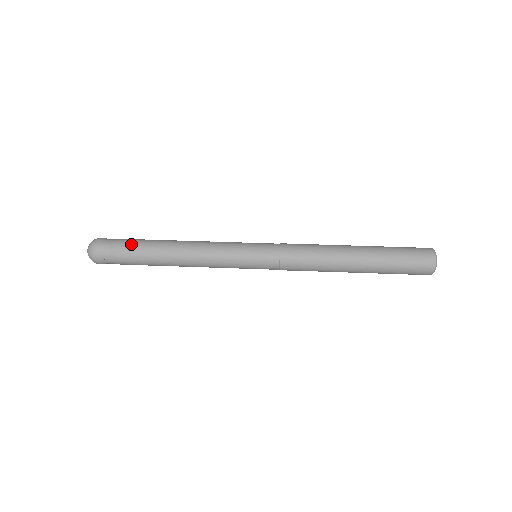
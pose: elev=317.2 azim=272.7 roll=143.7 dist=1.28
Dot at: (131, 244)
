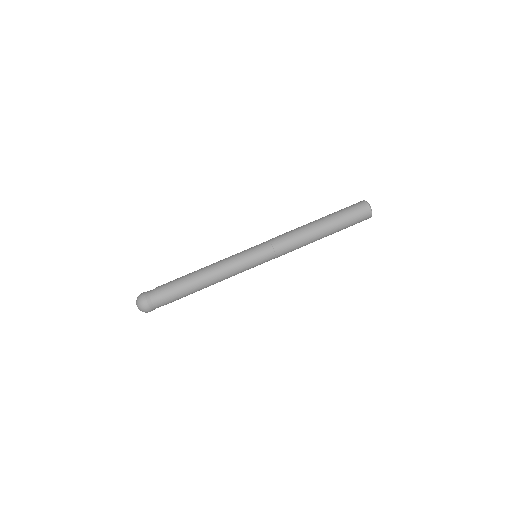
Dot at: (169, 289)
